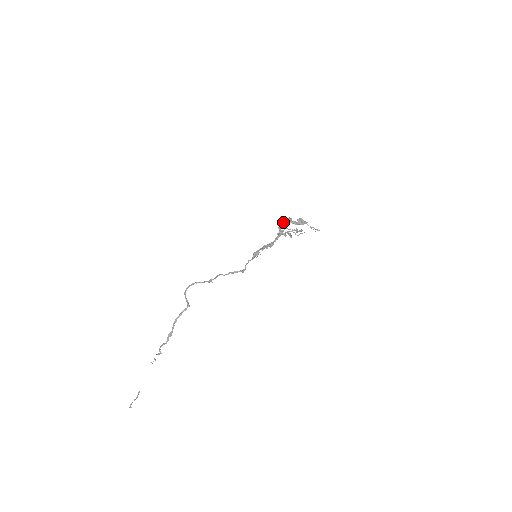
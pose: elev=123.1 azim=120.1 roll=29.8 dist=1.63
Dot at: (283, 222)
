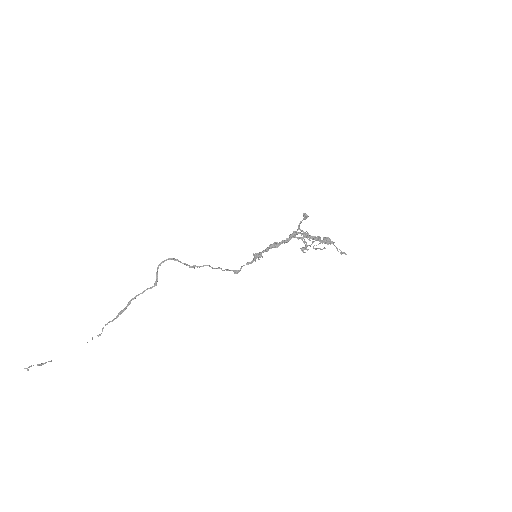
Dot at: (304, 233)
